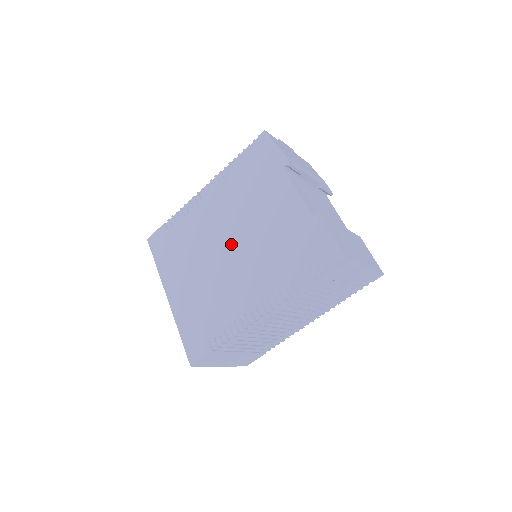
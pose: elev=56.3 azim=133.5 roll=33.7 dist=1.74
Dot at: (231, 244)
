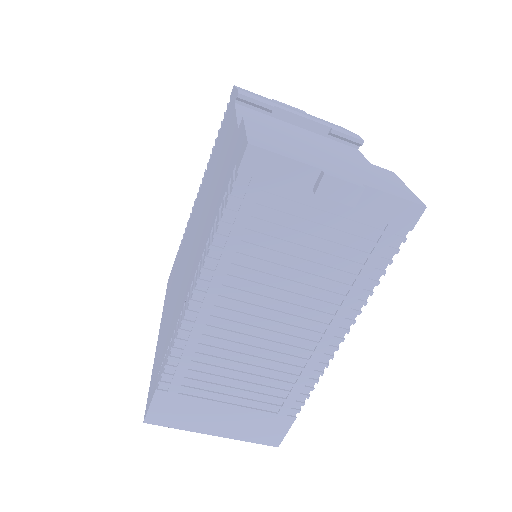
Dot at: (194, 233)
